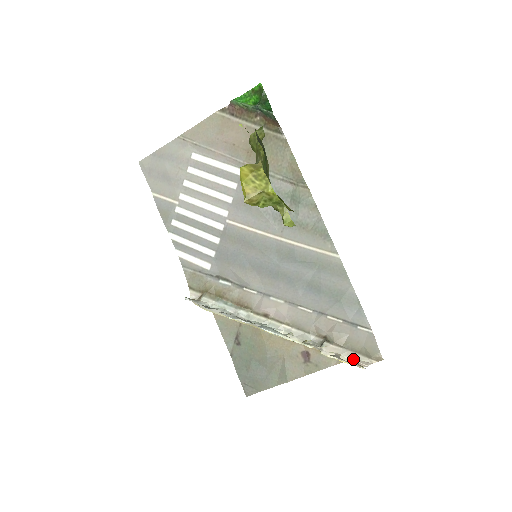
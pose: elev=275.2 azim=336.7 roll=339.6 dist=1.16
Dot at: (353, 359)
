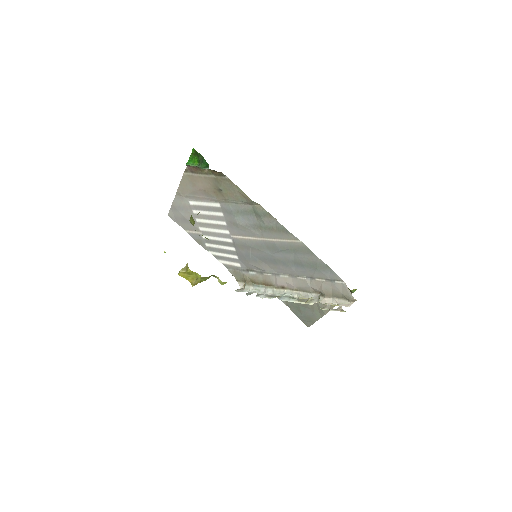
Dot at: (339, 305)
